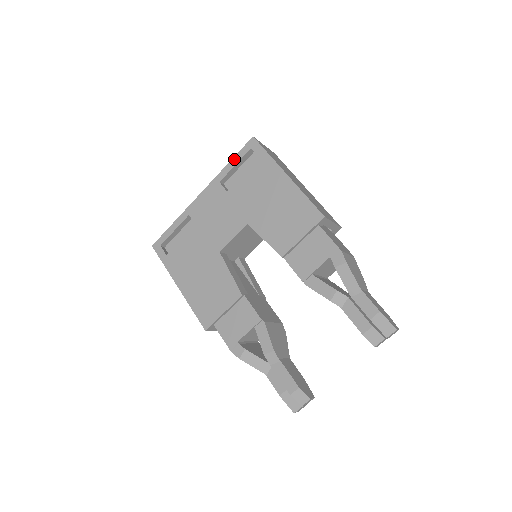
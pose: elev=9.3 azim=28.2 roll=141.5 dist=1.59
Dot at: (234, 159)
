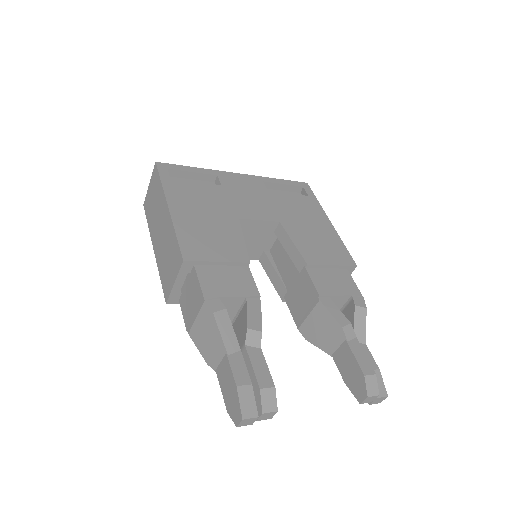
Dot at: (284, 180)
